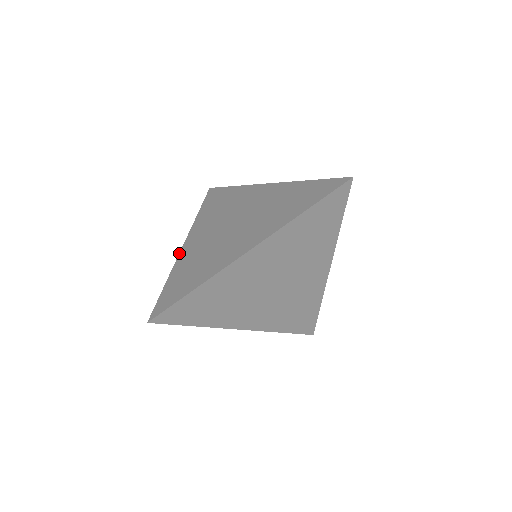
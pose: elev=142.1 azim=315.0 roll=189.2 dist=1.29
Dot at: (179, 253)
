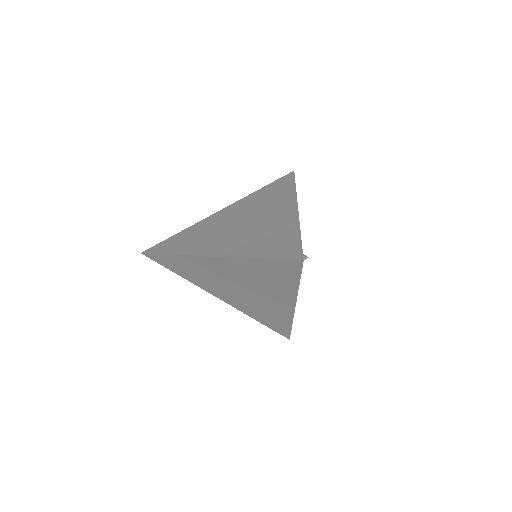
Dot at: (210, 215)
